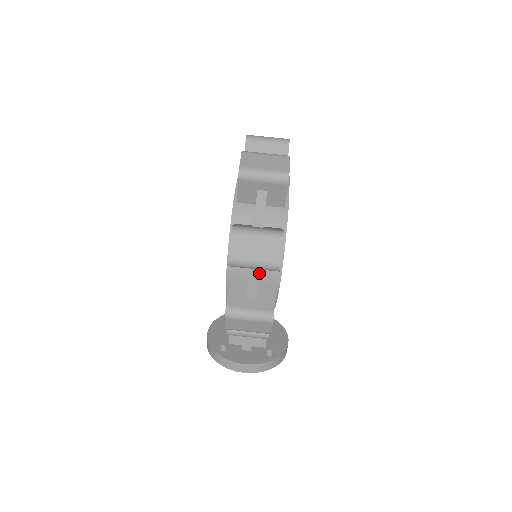
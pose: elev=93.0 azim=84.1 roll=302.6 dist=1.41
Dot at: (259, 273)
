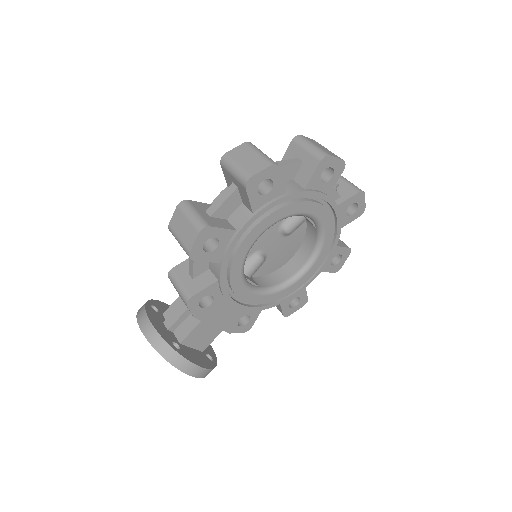
Dot at: (236, 210)
